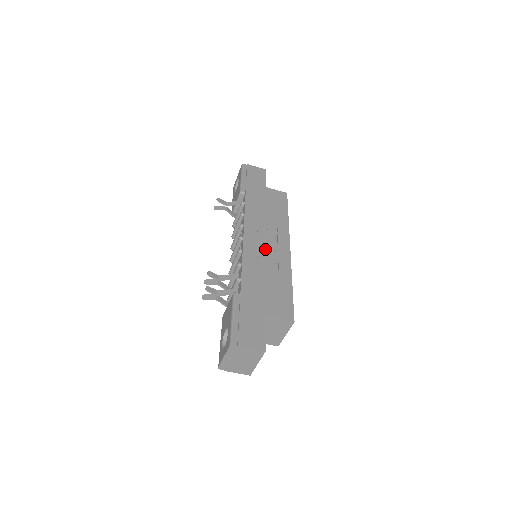
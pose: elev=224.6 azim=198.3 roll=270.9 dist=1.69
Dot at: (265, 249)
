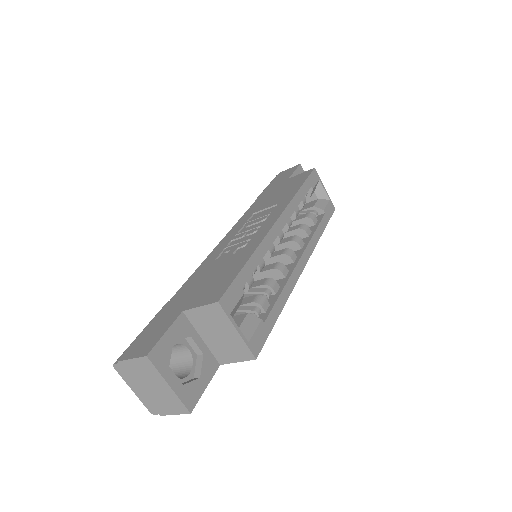
Dot at: (242, 238)
